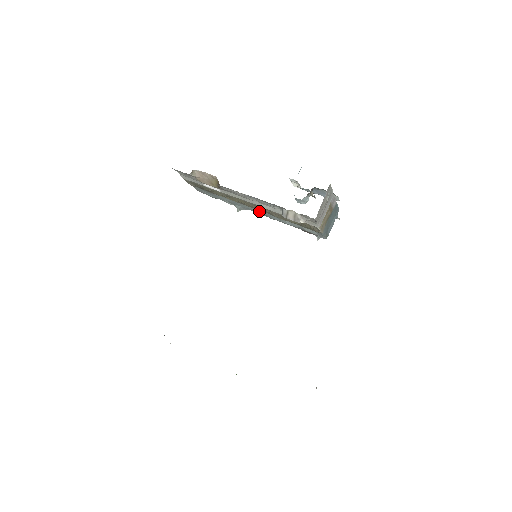
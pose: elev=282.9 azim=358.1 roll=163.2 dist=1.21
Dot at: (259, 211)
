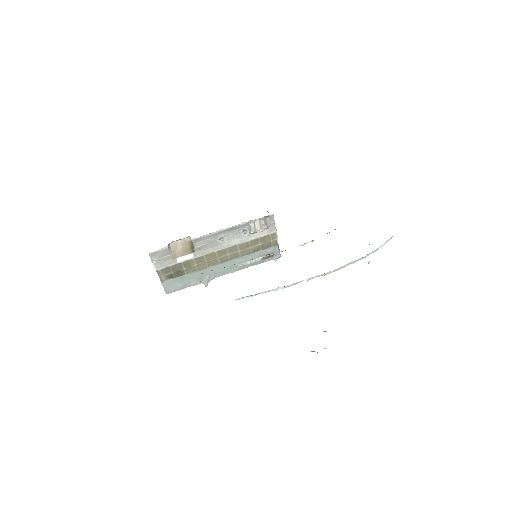
Dot at: (226, 265)
